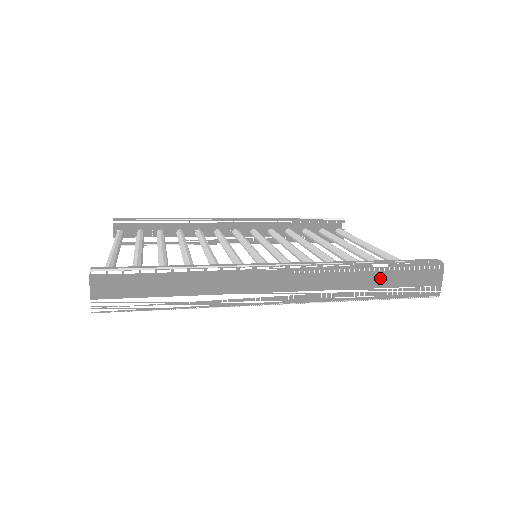
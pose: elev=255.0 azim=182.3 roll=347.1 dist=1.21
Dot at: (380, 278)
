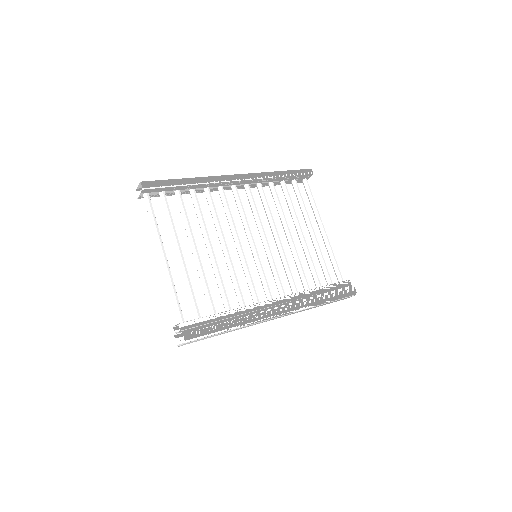
Dot at: occluded
